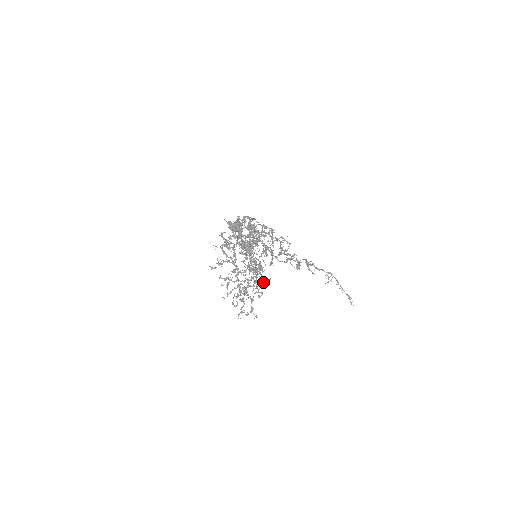
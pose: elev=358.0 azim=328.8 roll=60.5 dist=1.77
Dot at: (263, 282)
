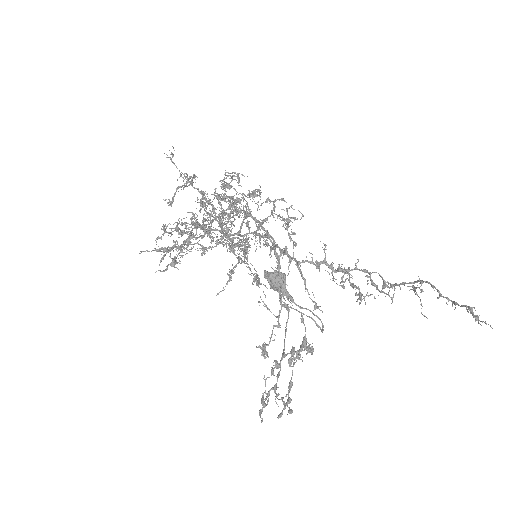
Dot at: (305, 342)
